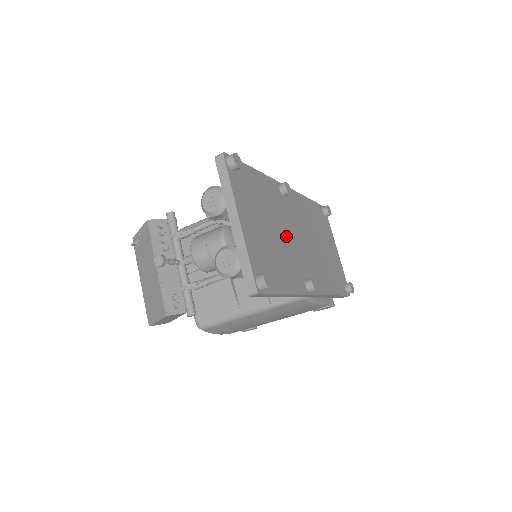
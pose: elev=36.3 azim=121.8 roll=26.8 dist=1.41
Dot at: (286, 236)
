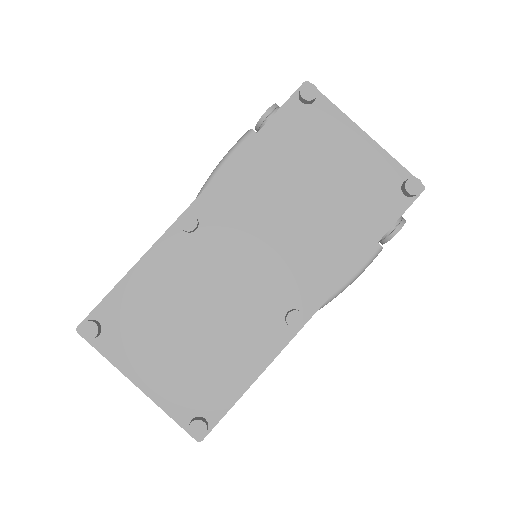
Dot at: (223, 296)
